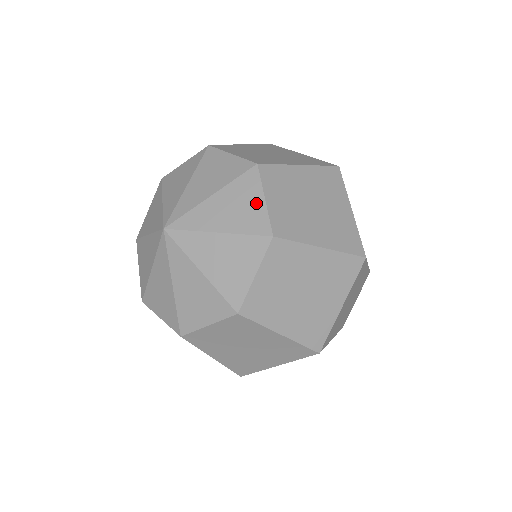
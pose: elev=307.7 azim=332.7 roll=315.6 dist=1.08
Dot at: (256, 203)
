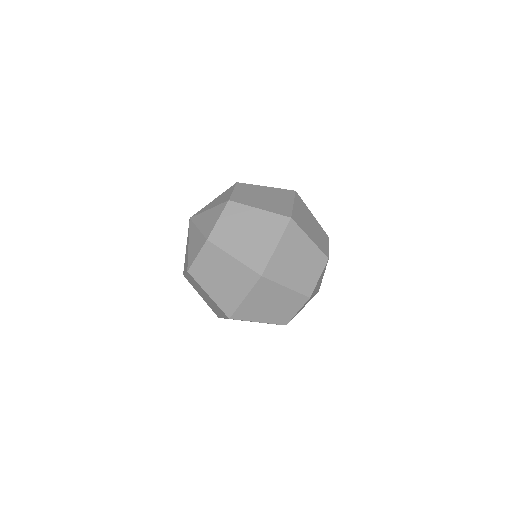
Dot at: (215, 220)
